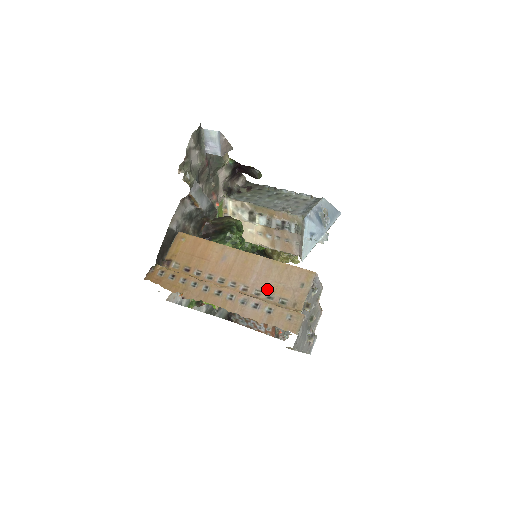
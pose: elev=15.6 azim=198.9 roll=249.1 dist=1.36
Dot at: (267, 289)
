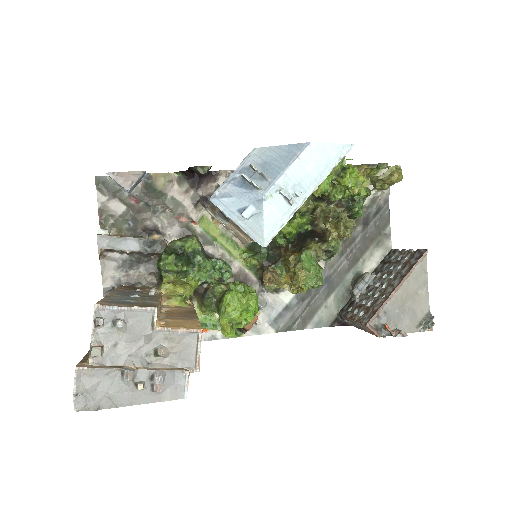
Dot at: occluded
